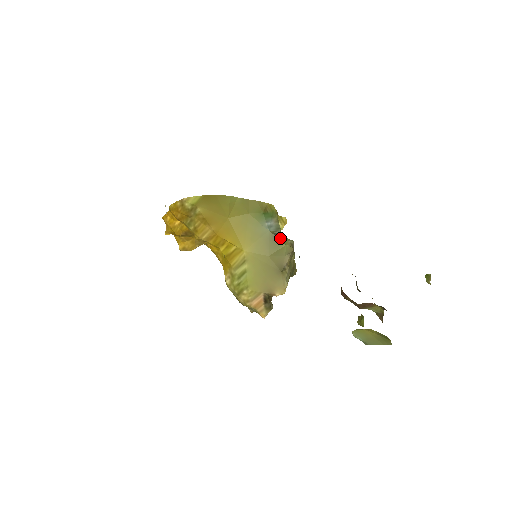
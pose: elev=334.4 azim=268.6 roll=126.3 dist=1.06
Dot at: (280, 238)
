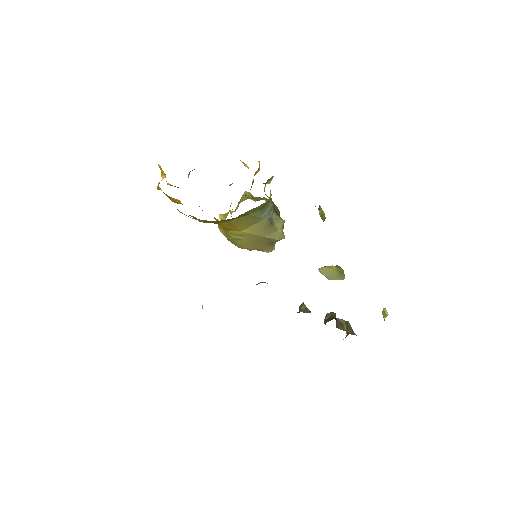
Dot at: (273, 223)
